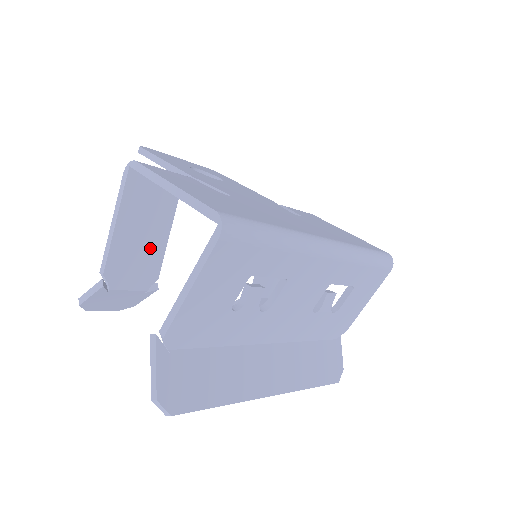
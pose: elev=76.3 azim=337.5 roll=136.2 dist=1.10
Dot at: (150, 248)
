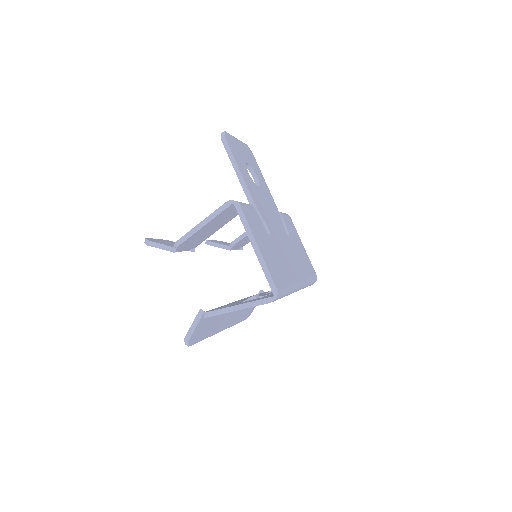
Dot at: (207, 234)
